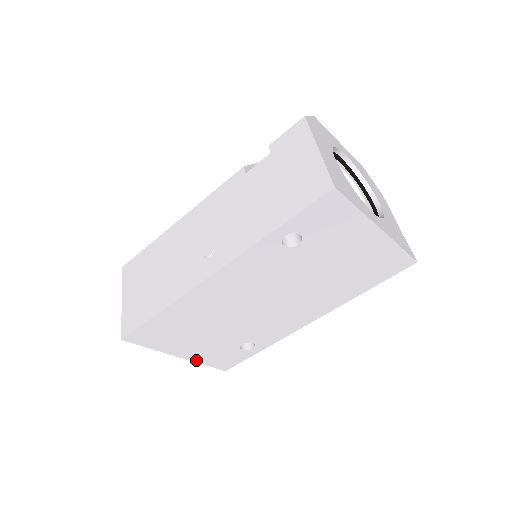
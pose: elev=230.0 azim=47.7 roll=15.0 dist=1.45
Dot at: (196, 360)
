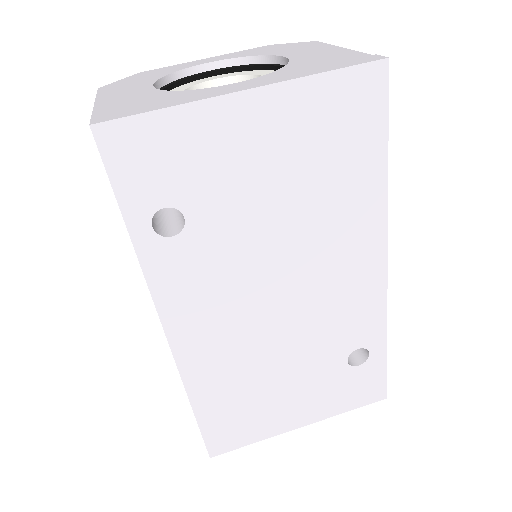
Dot at: (327, 415)
